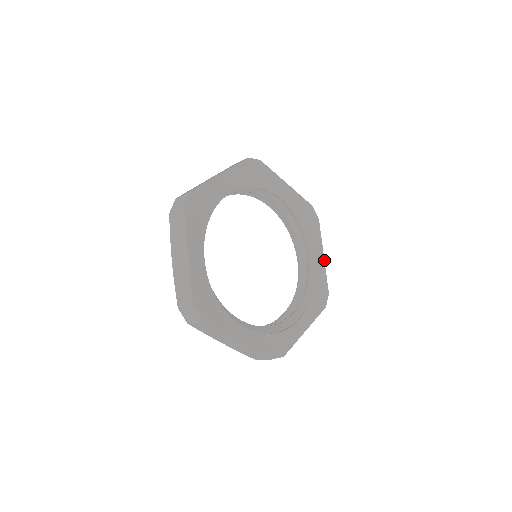
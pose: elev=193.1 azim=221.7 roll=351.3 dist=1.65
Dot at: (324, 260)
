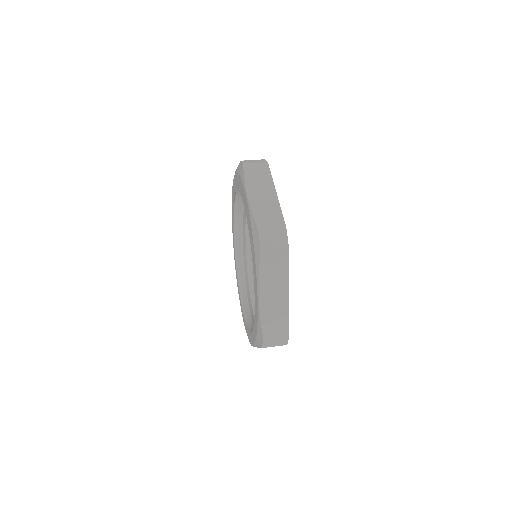
Dot at: occluded
